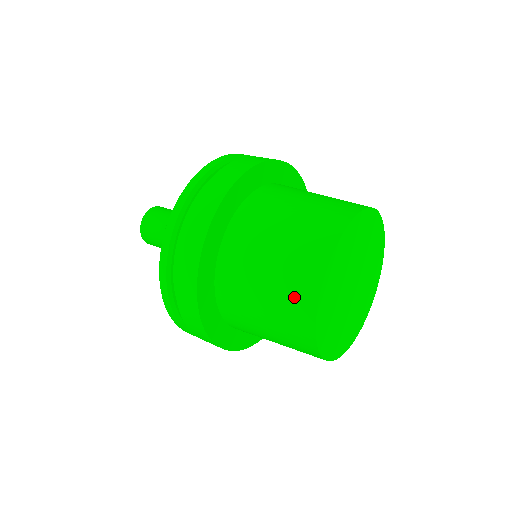
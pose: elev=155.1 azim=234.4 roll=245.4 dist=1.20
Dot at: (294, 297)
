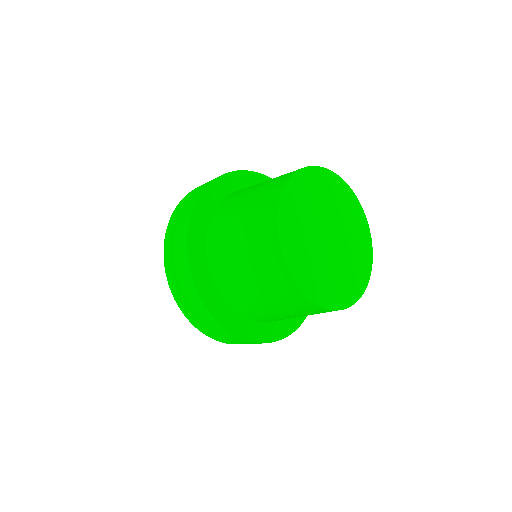
Dot at: (265, 200)
